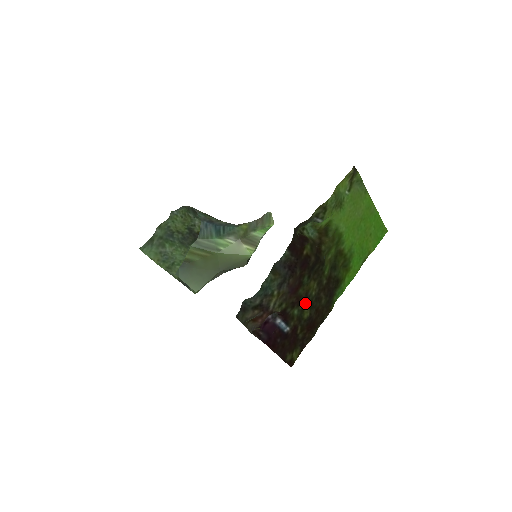
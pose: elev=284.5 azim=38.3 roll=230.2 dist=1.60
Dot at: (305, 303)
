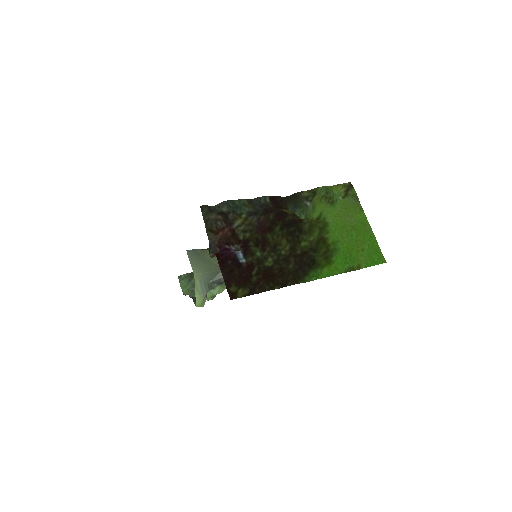
Dot at: (271, 253)
